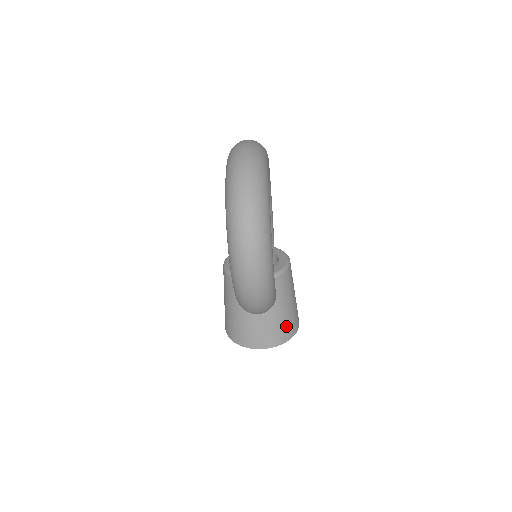
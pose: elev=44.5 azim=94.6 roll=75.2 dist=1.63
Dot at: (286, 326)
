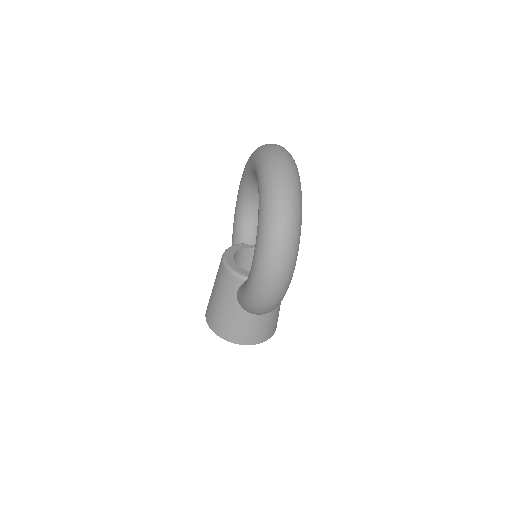
Dot at: (271, 325)
